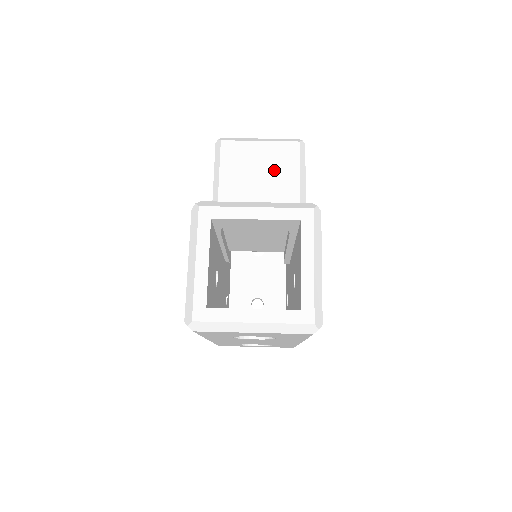
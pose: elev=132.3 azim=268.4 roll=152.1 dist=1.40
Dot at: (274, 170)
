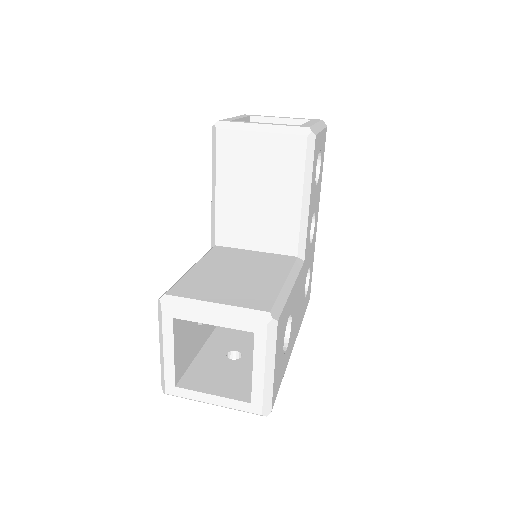
Dot at: (275, 171)
